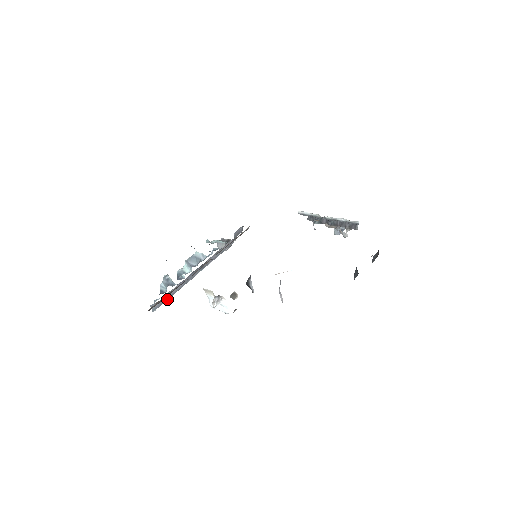
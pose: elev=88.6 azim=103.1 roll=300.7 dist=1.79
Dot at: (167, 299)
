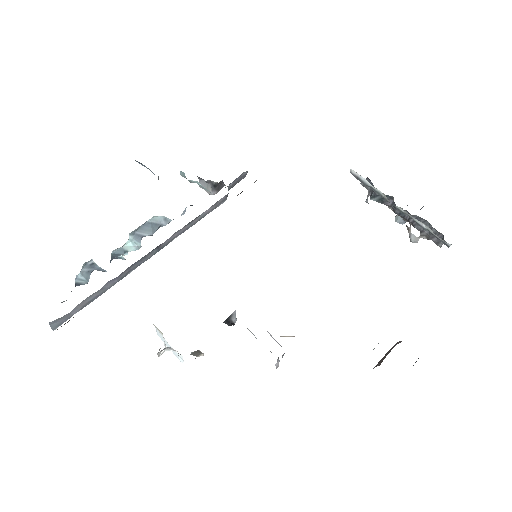
Dot at: (84, 306)
